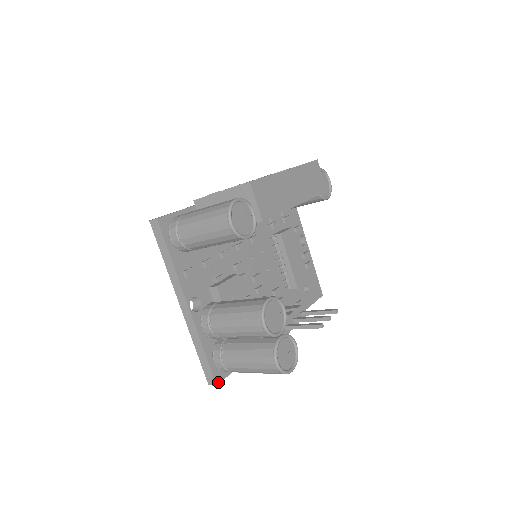
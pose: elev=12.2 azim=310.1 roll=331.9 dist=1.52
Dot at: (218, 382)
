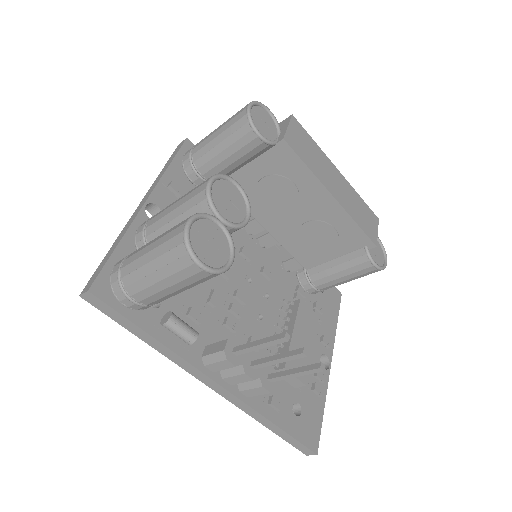
Dot at: (94, 292)
